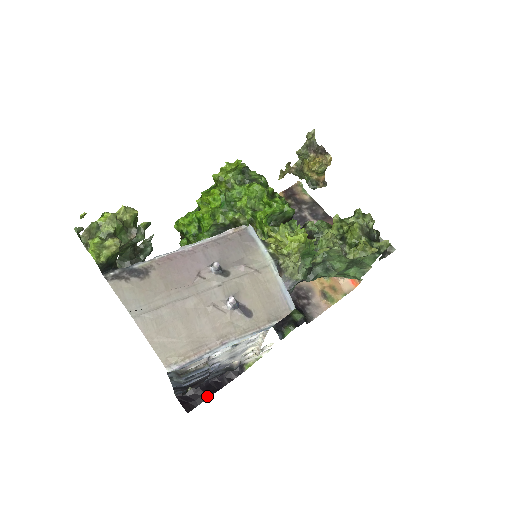
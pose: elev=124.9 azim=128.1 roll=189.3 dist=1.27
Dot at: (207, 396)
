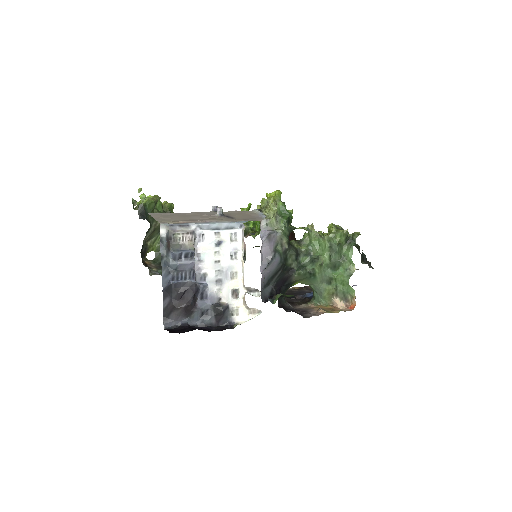
Dot at: (192, 330)
